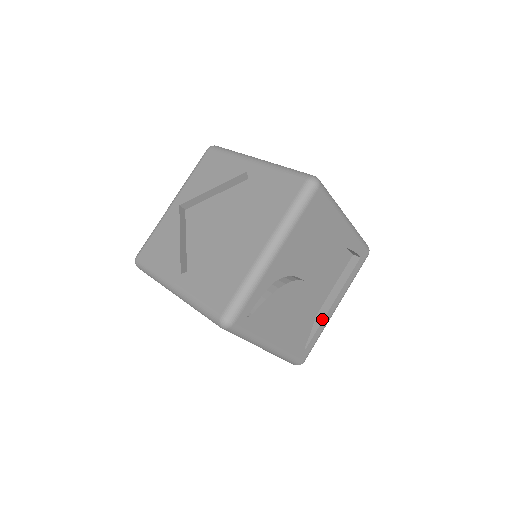
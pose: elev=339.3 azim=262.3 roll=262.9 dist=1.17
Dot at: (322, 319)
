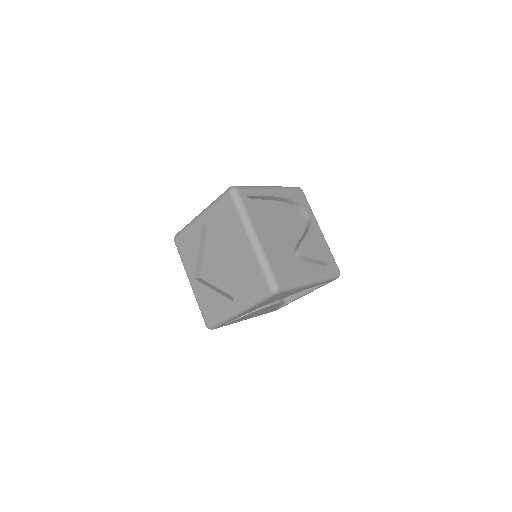
Dot at: (291, 301)
